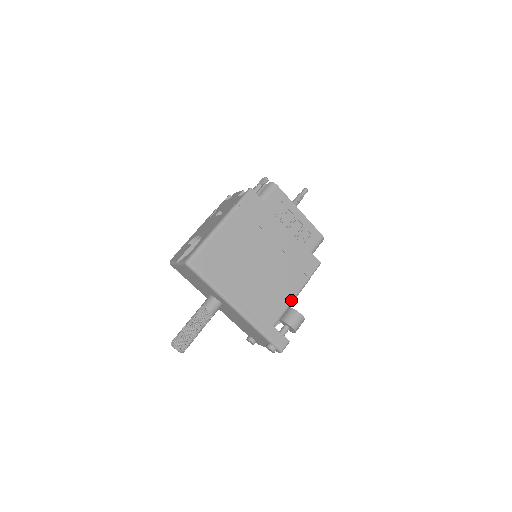
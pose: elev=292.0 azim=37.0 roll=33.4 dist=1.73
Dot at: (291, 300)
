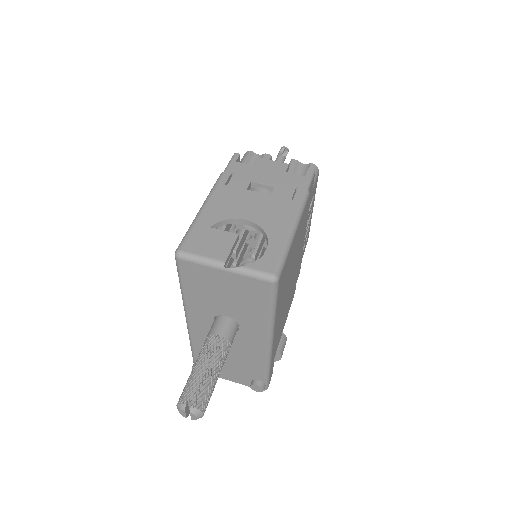
Dot at: (285, 322)
